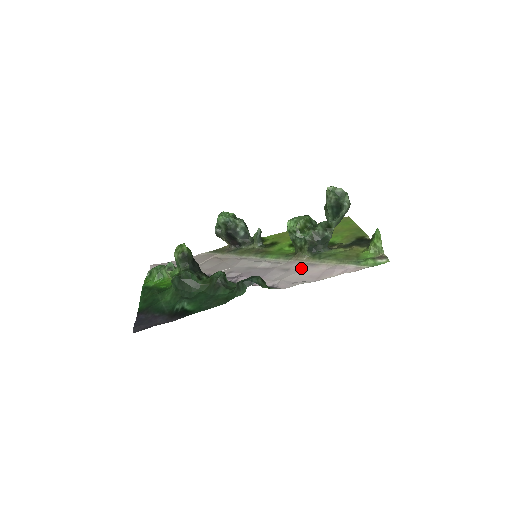
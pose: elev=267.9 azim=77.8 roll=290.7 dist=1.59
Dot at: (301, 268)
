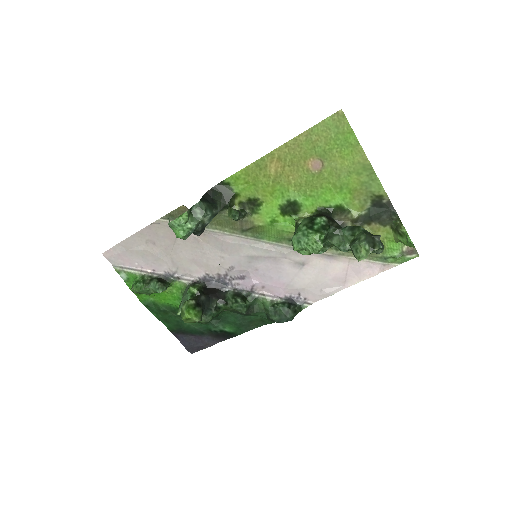
Dot at: (319, 264)
